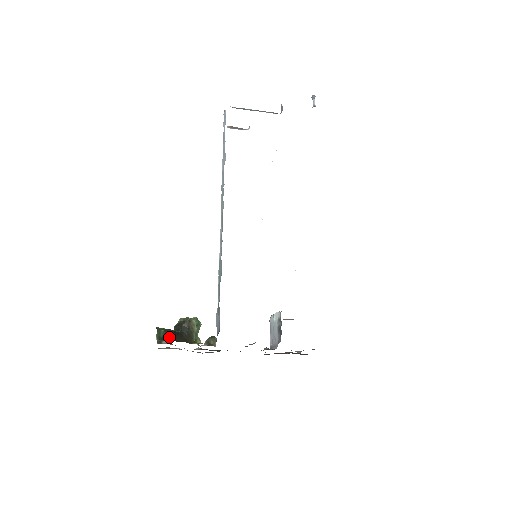
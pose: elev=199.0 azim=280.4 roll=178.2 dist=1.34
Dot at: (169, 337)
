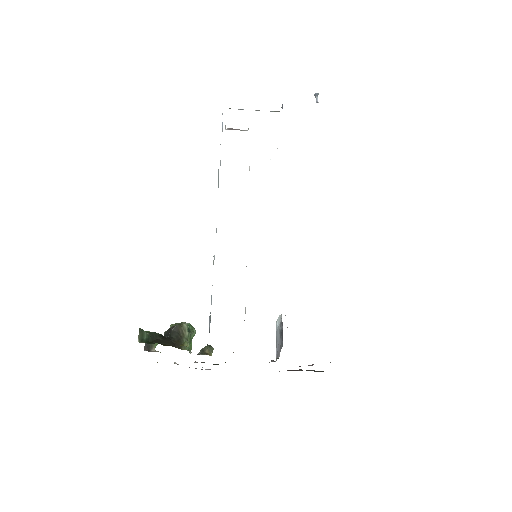
Dot at: (154, 340)
